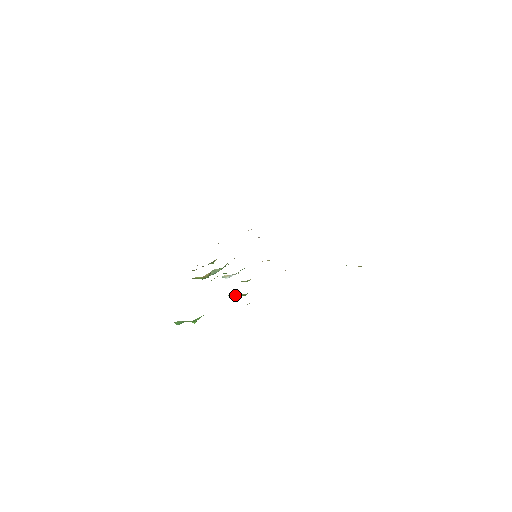
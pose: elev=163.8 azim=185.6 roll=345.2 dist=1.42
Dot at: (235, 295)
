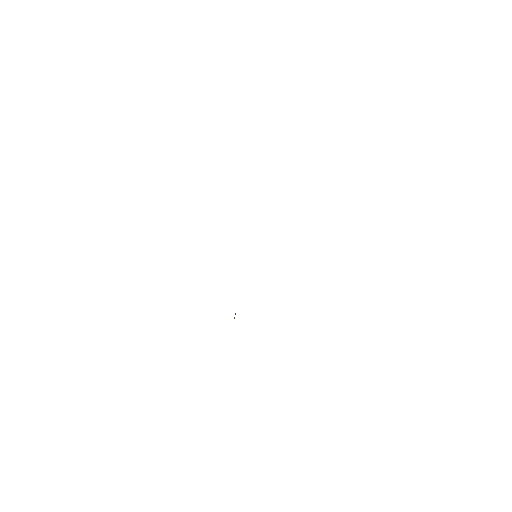
Dot at: occluded
